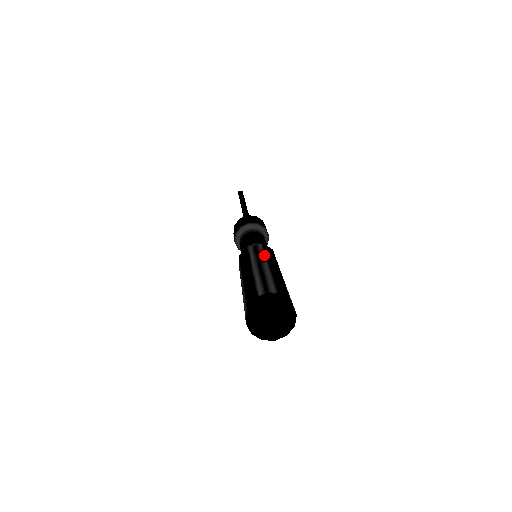
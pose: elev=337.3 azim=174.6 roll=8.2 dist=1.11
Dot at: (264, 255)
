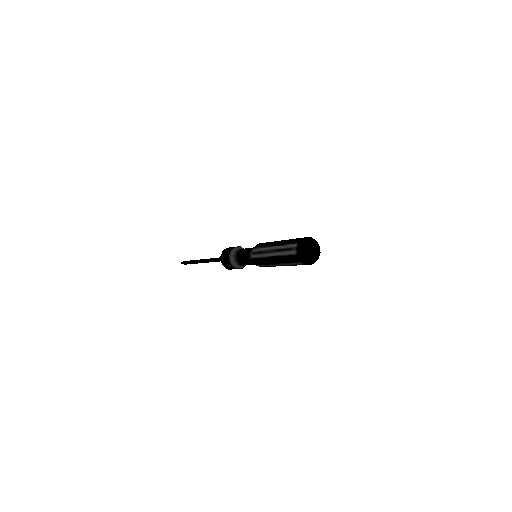
Dot at: occluded
